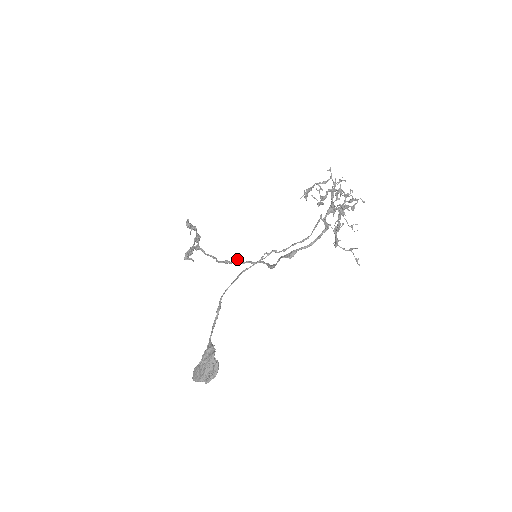
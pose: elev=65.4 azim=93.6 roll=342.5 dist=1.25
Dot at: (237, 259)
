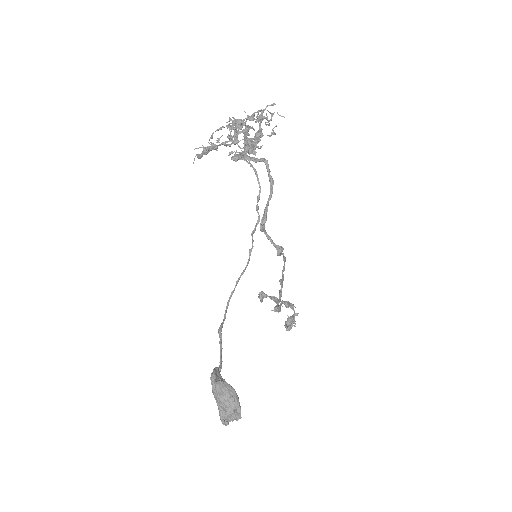
Dot at: (279, 281)
